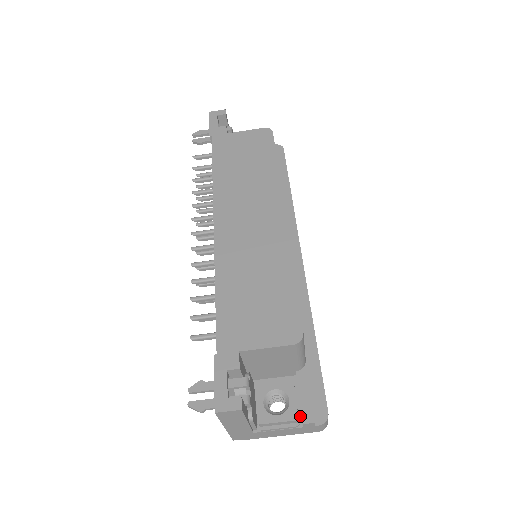
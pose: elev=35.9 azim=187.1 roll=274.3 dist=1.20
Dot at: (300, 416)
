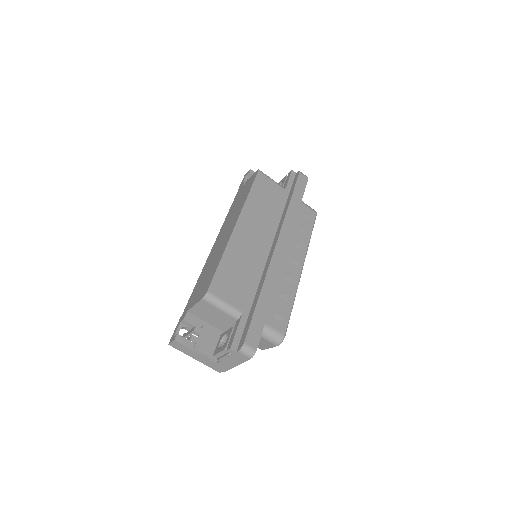
Dot at: occluded
